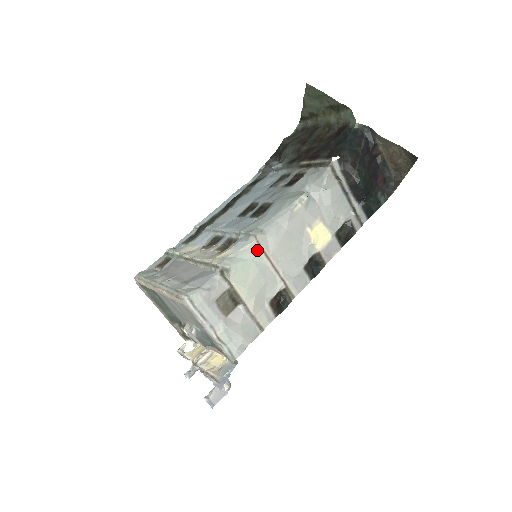
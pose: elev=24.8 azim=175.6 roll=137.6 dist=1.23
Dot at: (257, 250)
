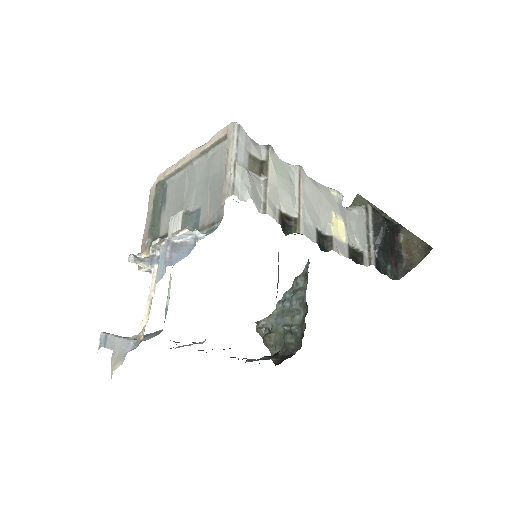
Dot at: (295, 173)
